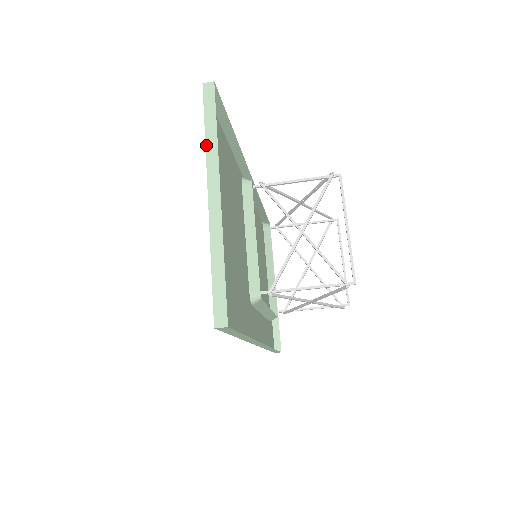
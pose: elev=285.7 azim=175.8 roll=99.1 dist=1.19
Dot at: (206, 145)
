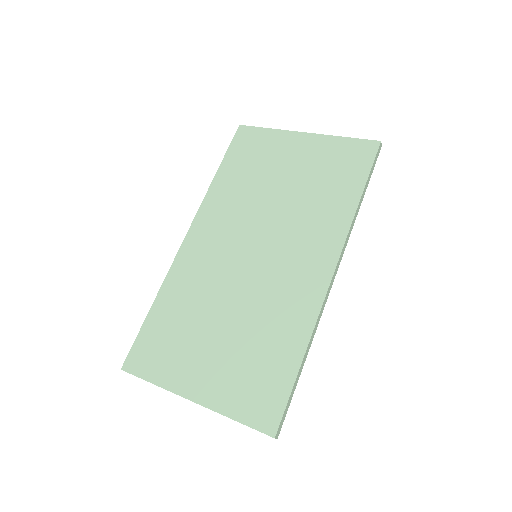
Dot at: (276, 129)
